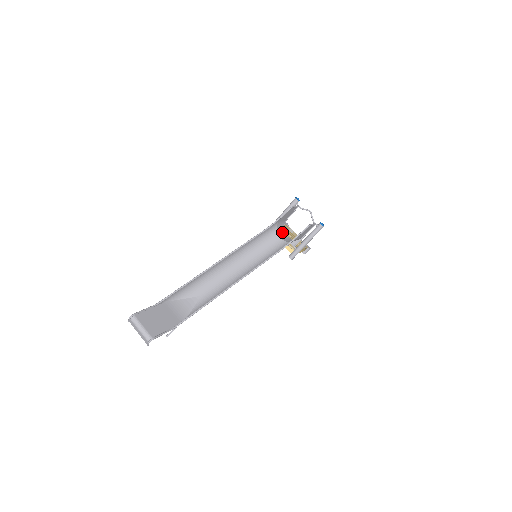
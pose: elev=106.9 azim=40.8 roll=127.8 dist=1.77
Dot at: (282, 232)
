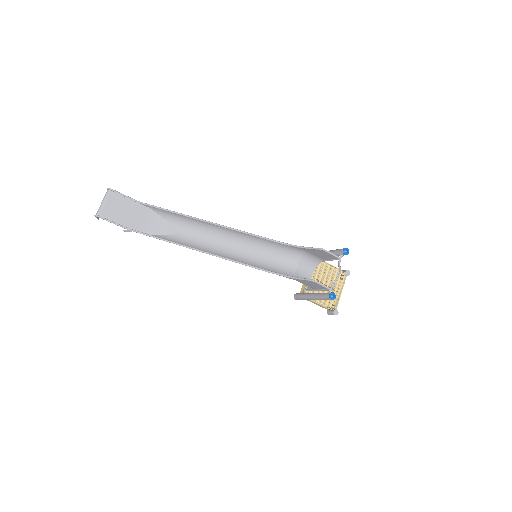
Dot at: (310, 266)
